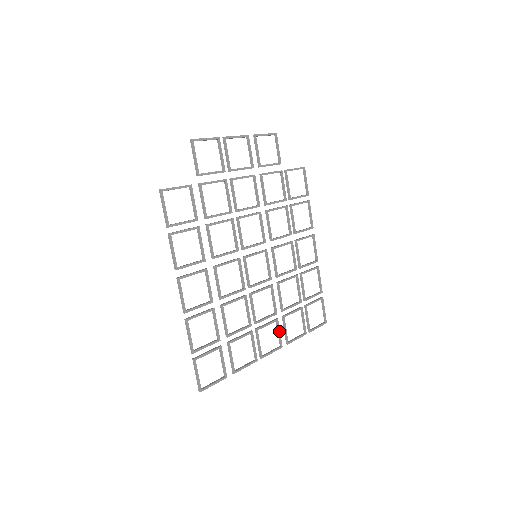
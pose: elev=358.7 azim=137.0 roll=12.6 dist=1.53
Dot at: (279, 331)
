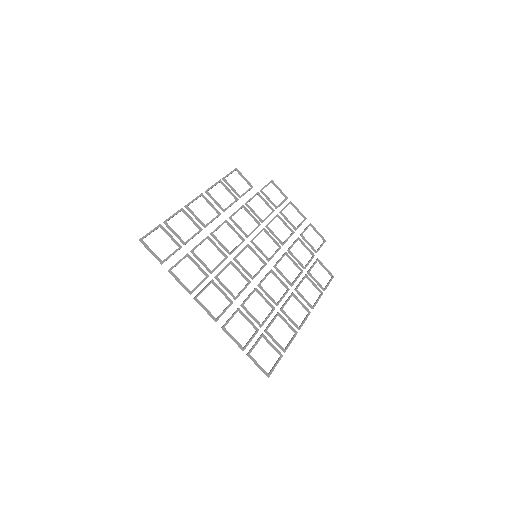
Dot at: (226, 309)
